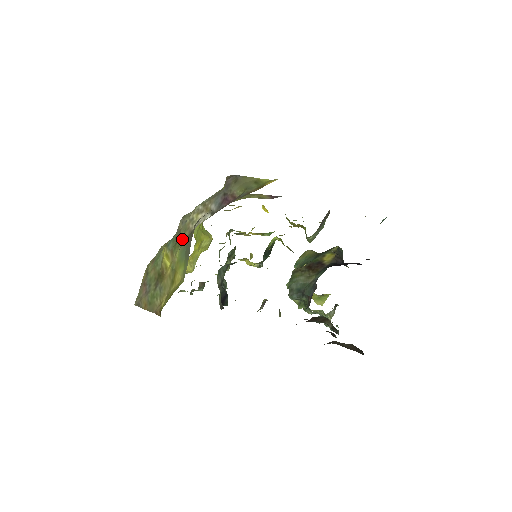
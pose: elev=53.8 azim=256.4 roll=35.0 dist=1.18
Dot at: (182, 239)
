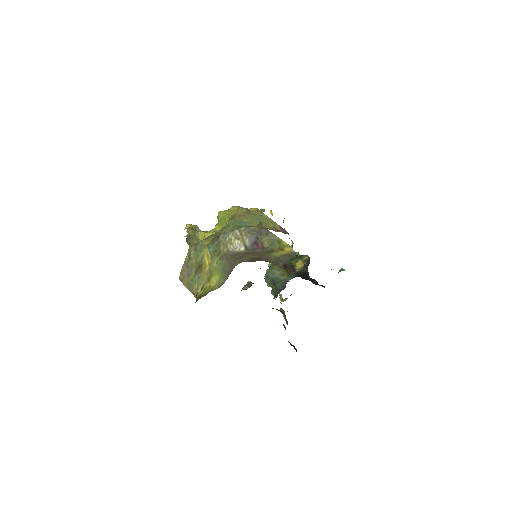
Dot at: (221, 252)
